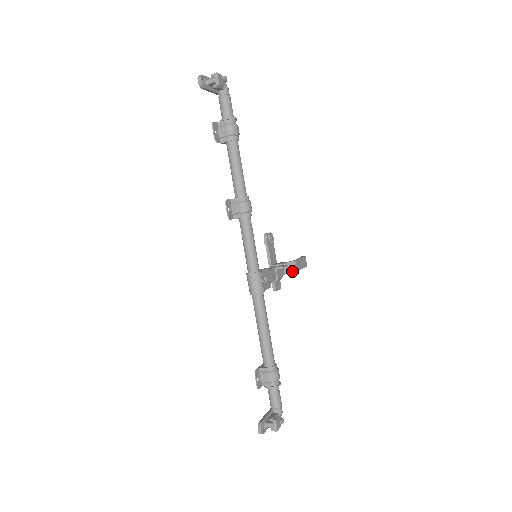
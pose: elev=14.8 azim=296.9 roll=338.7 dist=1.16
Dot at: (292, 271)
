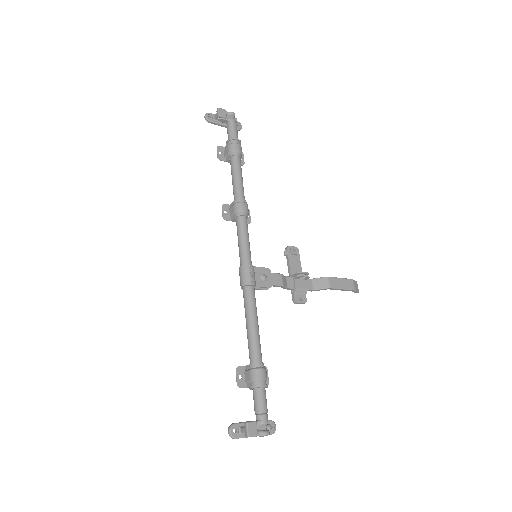
Dot at: (323, 287)
